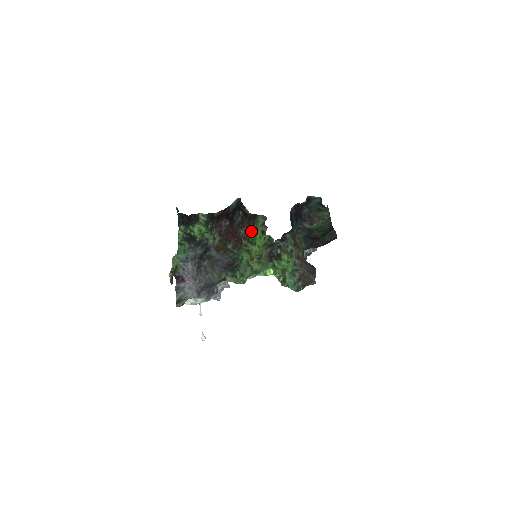
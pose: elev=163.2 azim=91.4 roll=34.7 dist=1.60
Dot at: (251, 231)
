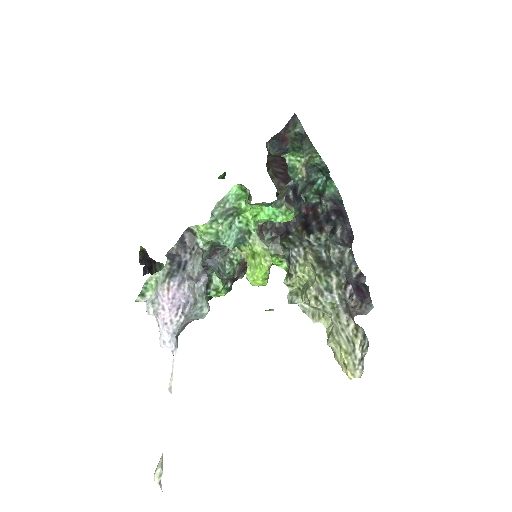
Dot at: occluded
